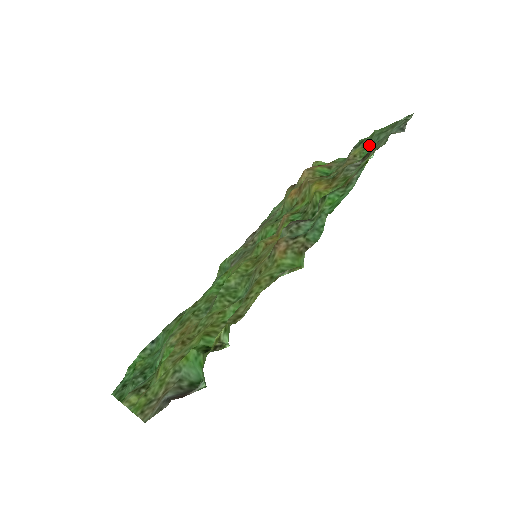
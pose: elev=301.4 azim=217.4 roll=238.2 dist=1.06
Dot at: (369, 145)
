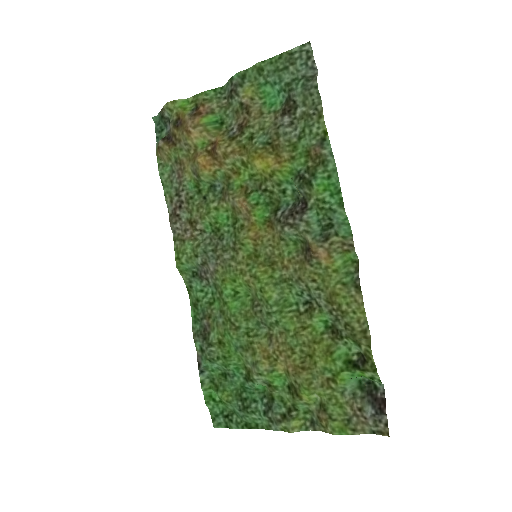
Dot at: (267, 85)
